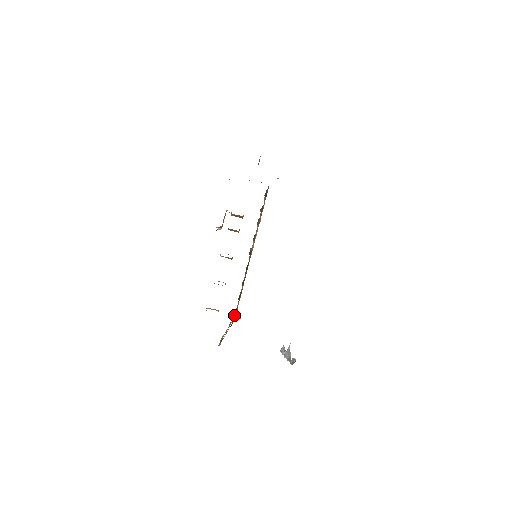
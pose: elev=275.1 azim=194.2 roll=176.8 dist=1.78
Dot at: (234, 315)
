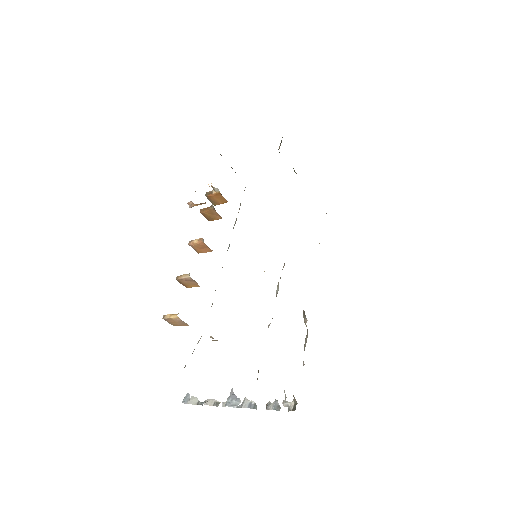
Dot at: occluded
